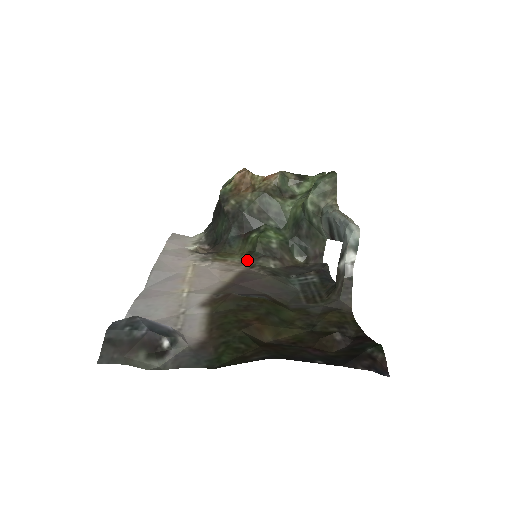
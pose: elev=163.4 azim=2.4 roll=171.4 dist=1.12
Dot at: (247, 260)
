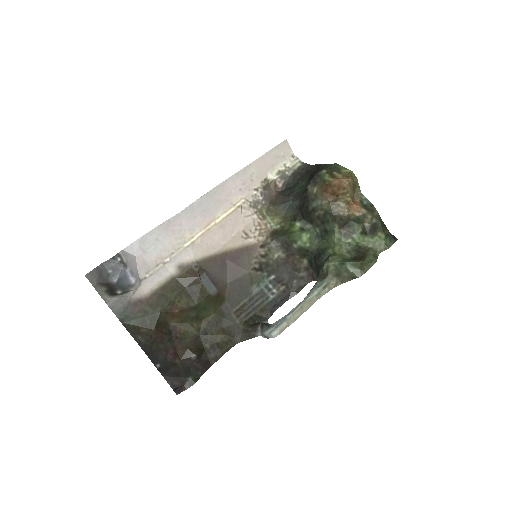
Dot at: (272, 234)
